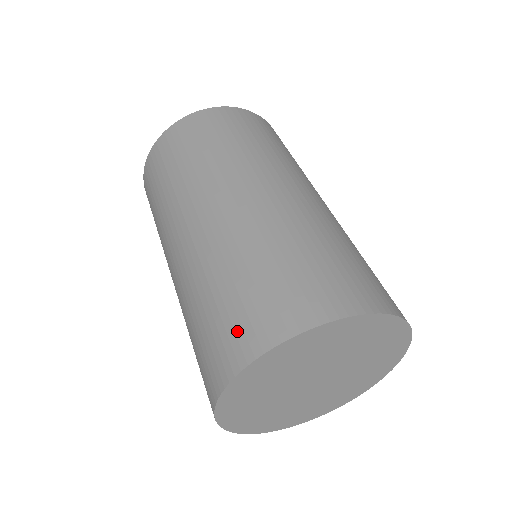
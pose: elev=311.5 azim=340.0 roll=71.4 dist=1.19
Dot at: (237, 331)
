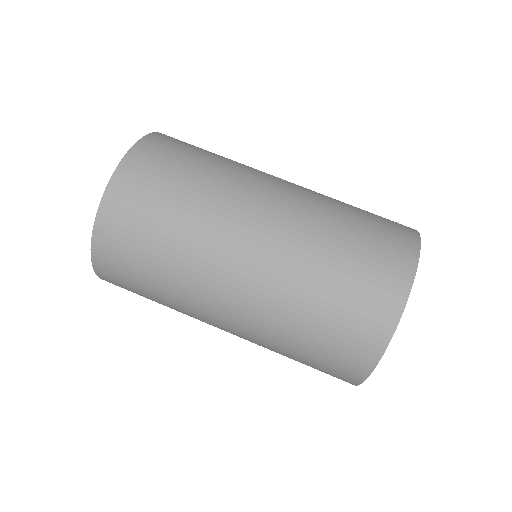
Dot at: (370, 308)
